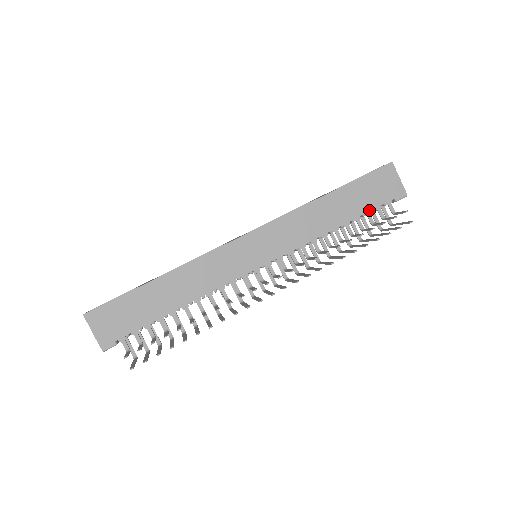
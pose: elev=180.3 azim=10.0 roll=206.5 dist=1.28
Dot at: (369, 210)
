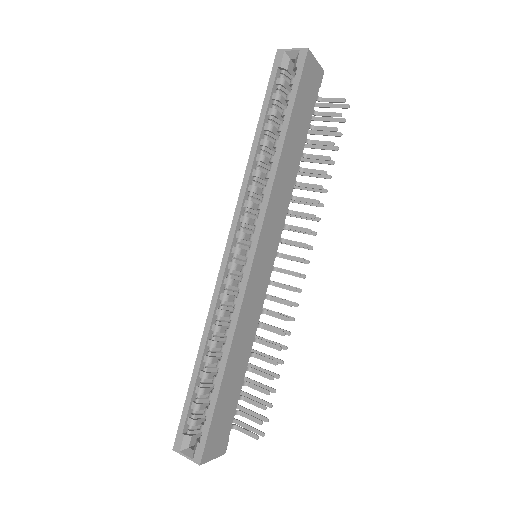
Dot at: (310, 121)
